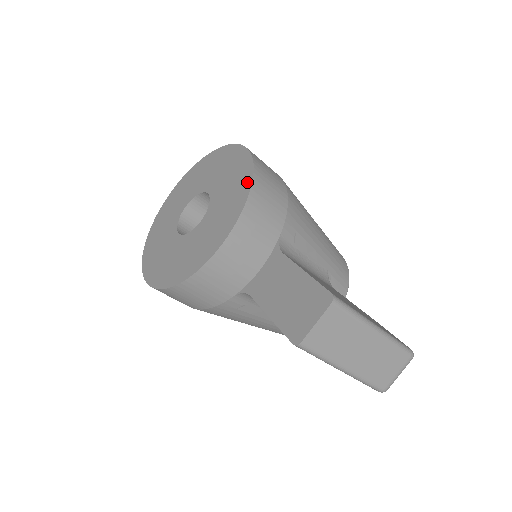
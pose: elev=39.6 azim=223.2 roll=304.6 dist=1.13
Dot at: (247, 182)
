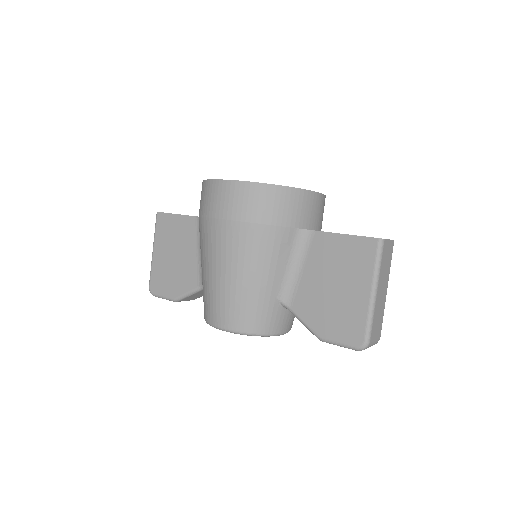
Dot at: occluded
